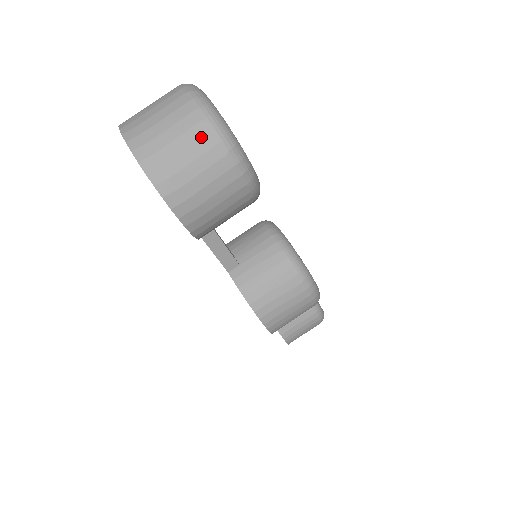
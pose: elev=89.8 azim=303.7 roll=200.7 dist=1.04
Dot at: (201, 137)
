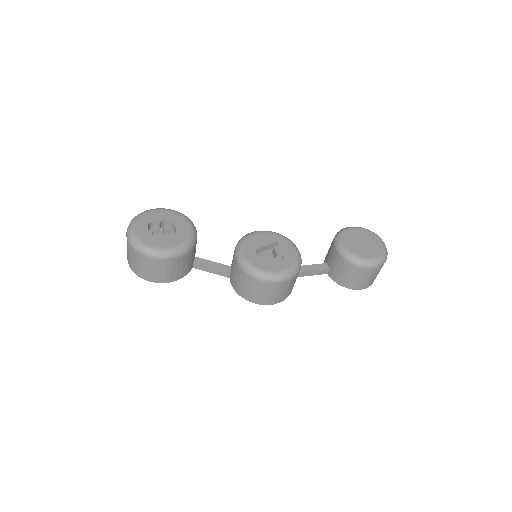
Dot at: (131, 250)
